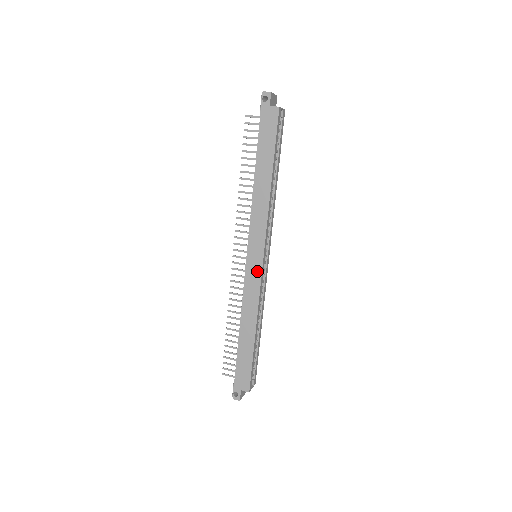
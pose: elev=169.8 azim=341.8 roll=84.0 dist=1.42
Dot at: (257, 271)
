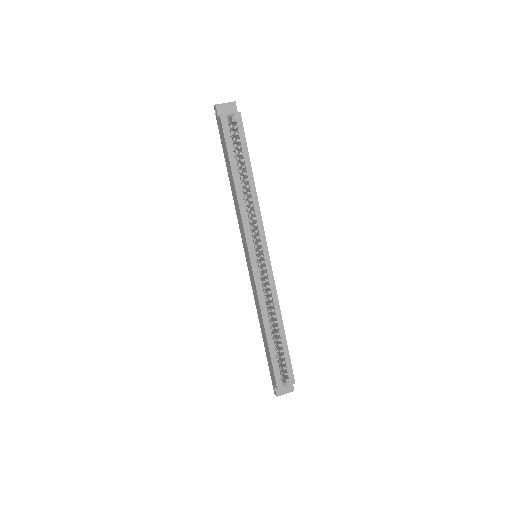
Dot at: (251, 271)
